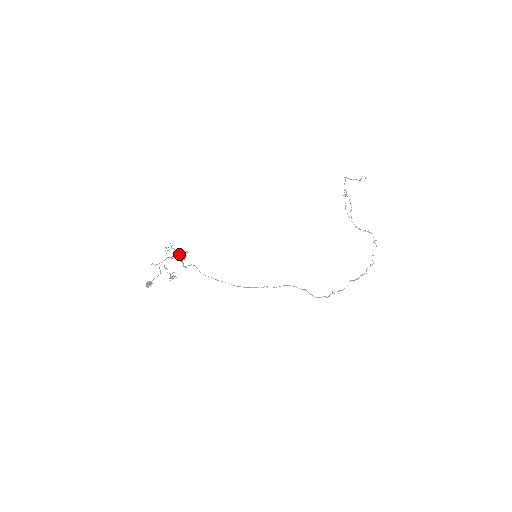
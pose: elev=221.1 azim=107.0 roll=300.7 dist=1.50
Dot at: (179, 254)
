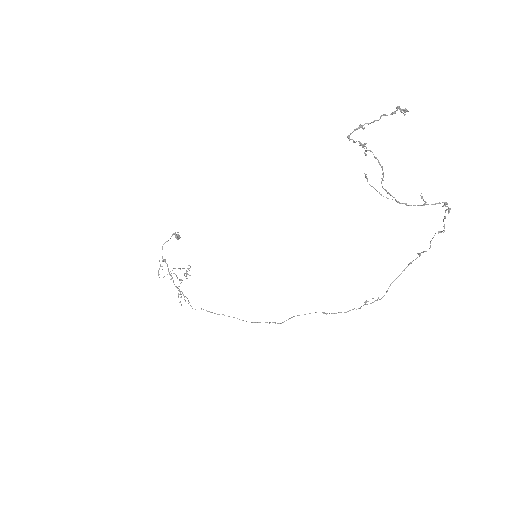
Dot at: occluded
